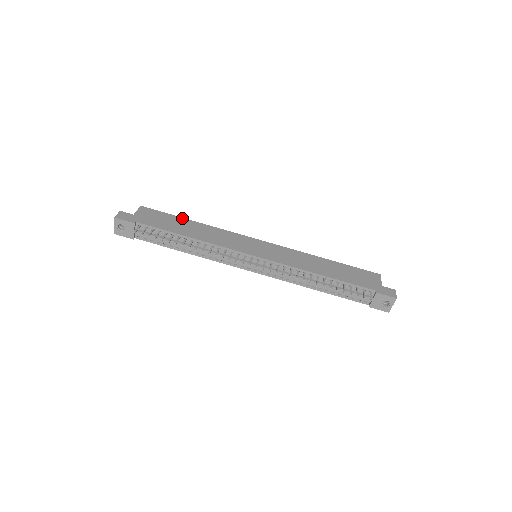
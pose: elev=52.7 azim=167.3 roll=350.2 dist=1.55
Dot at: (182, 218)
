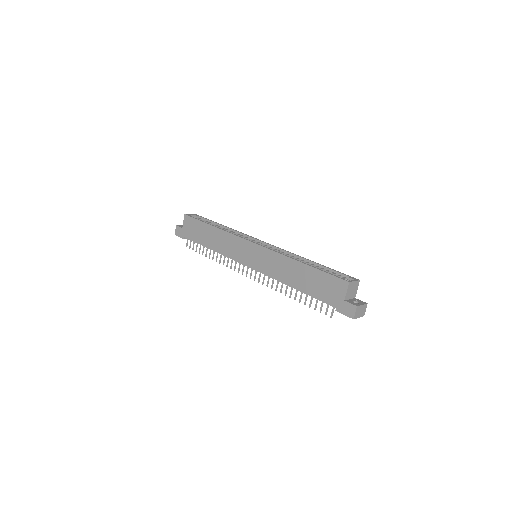
Dot at: (206, 224)
